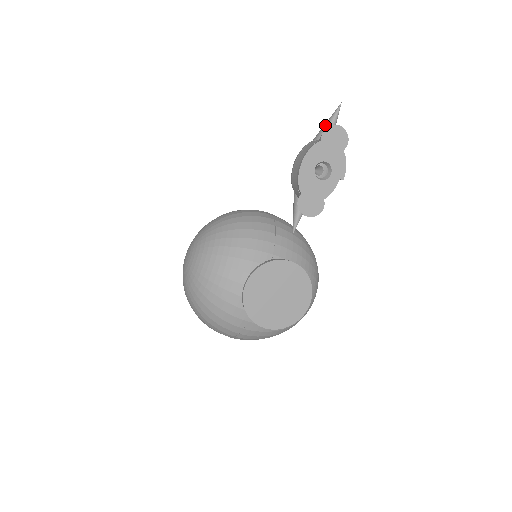
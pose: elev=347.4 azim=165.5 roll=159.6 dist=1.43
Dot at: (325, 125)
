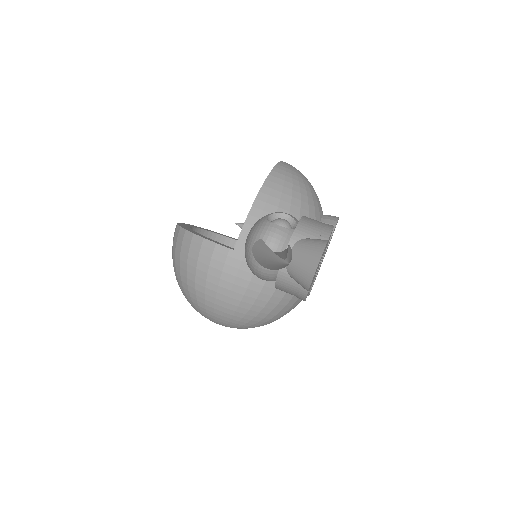
Dot at: occluded
